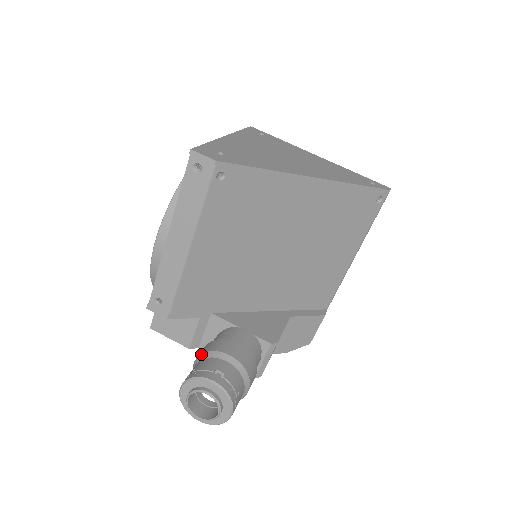
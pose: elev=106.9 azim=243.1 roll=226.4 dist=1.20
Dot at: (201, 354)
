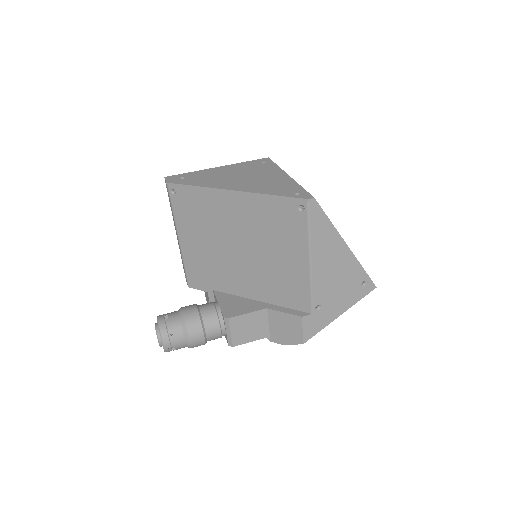
Dot at: occluded
